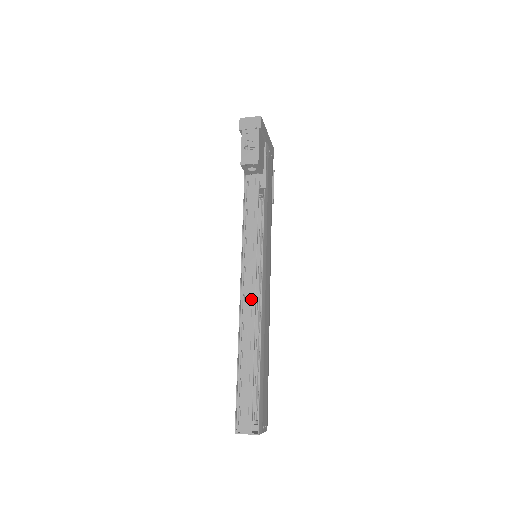
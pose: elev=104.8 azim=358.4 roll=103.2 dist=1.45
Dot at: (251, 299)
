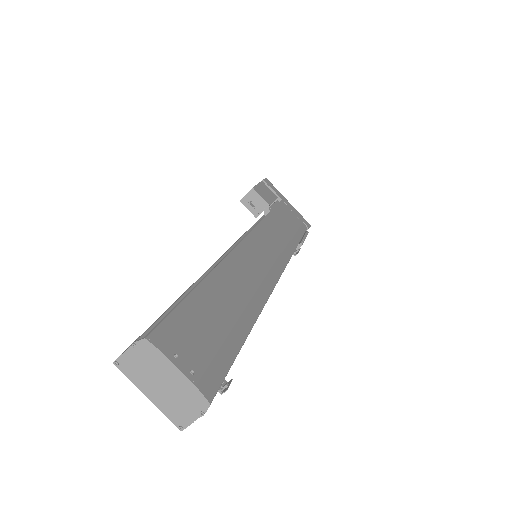
Dot at: occluded
